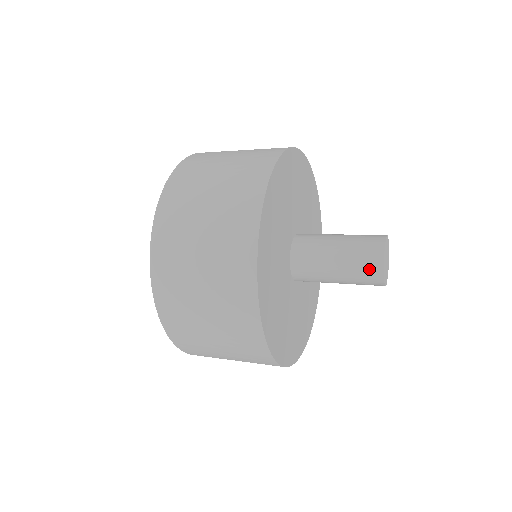
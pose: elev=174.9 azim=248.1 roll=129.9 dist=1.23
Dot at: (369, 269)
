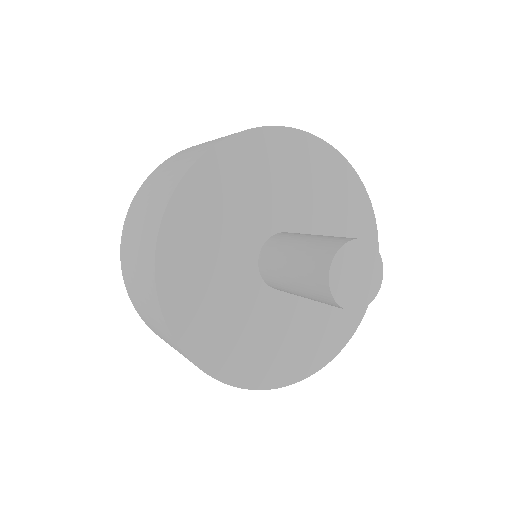
Dot at: (322, 254)
